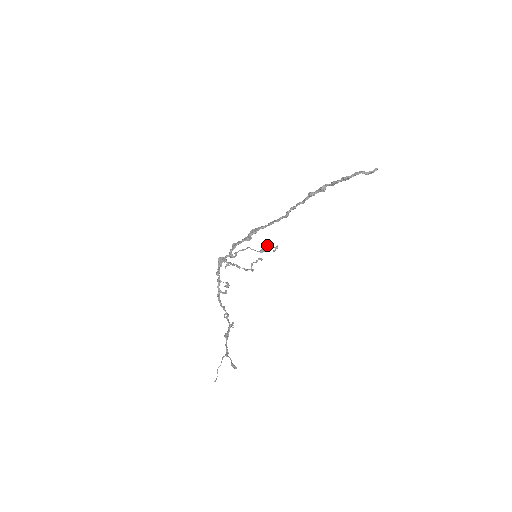
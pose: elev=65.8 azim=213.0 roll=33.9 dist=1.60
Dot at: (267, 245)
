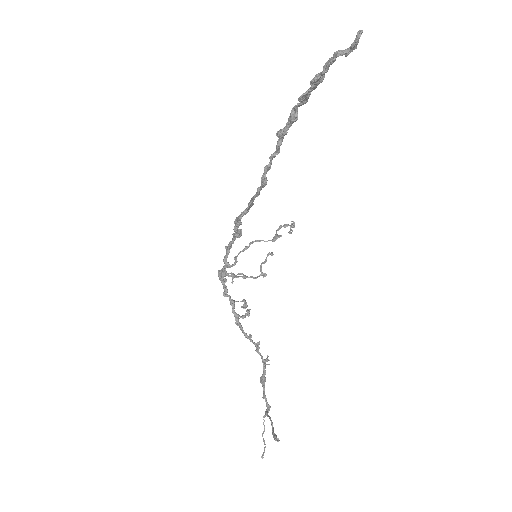
Dot at: (279, 226)
